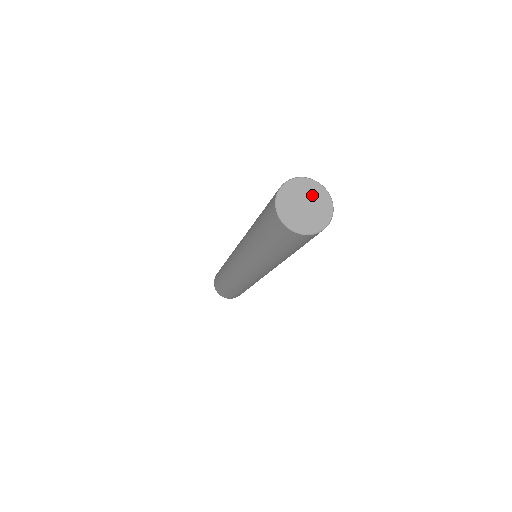
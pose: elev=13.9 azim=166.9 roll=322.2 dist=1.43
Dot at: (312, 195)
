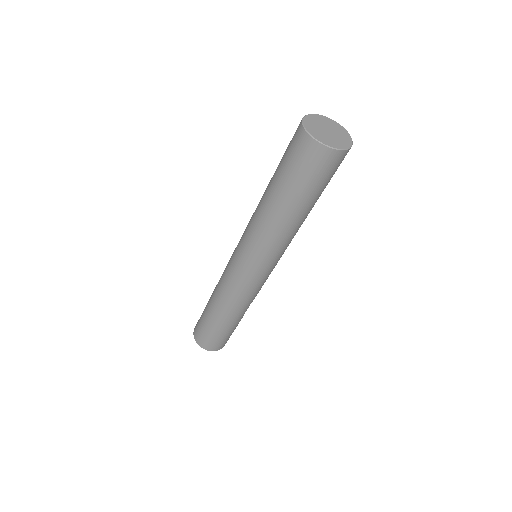
Dot at: (339, 133)
